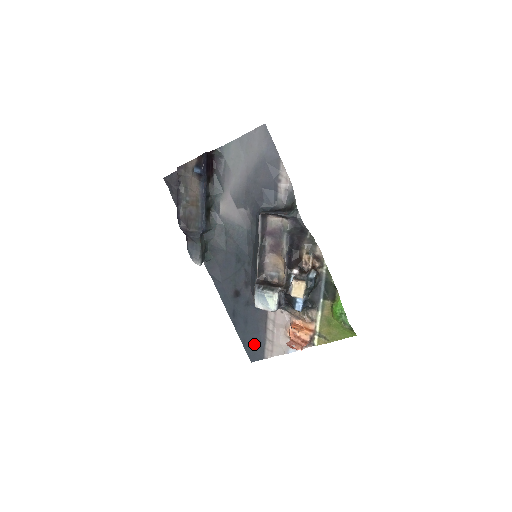
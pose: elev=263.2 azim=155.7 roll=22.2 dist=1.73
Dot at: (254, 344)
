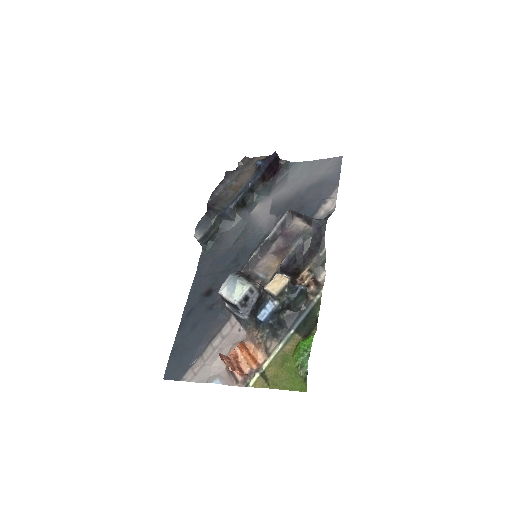
Dot at: (183, 357)
